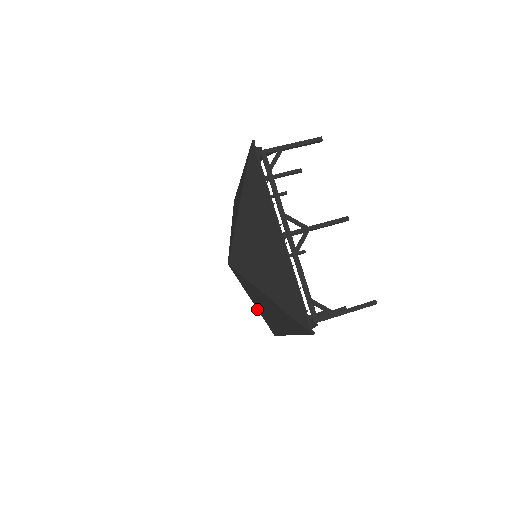
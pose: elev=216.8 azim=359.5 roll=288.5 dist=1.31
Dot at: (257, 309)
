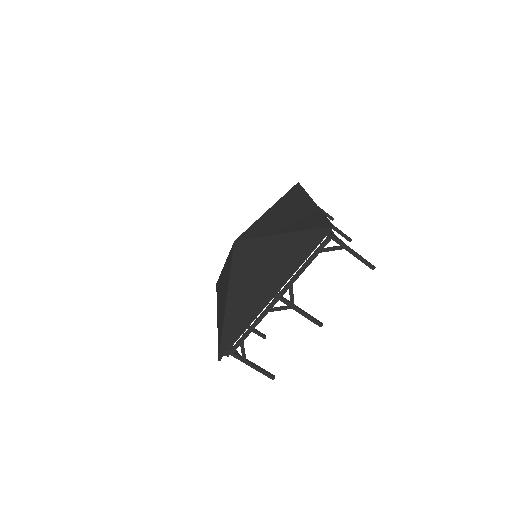
Dot at: occluded
